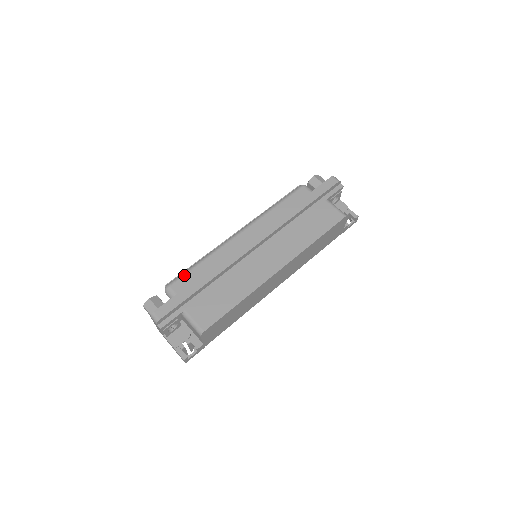
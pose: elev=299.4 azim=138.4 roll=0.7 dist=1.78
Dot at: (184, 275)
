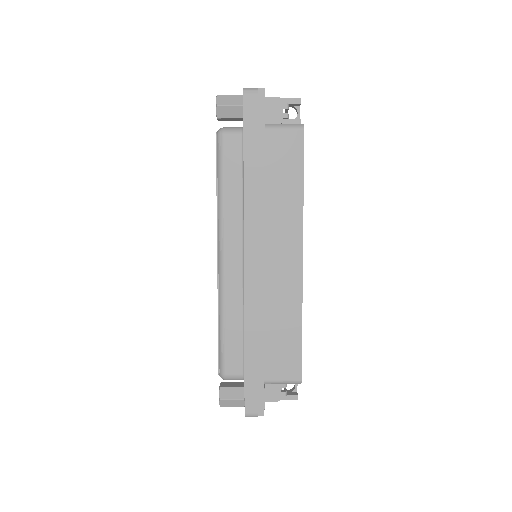
Dot at: (225, 353)
